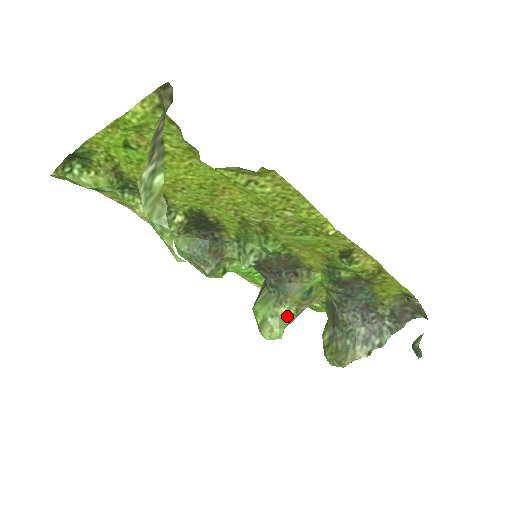
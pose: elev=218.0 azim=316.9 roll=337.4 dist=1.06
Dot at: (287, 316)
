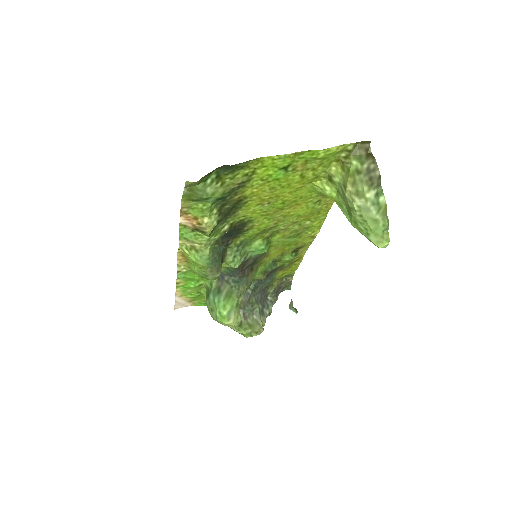
Dot at: (240, 304)
